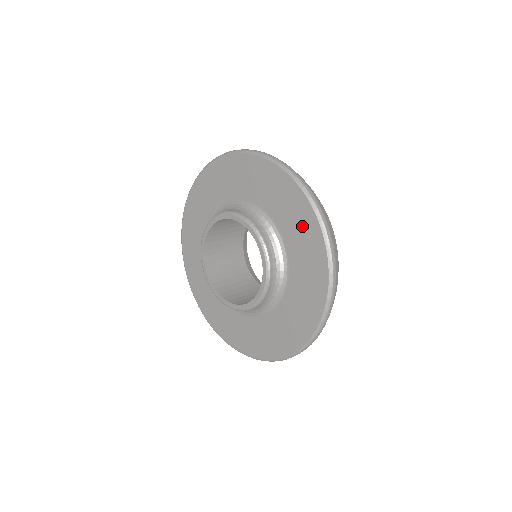
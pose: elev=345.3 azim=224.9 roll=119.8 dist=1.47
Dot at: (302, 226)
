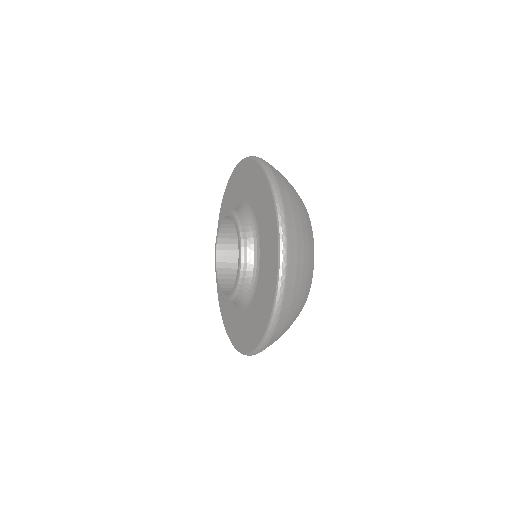
Dot at: (267, 211)
